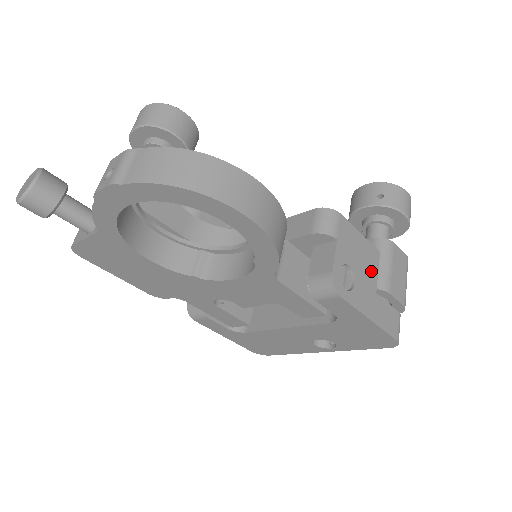
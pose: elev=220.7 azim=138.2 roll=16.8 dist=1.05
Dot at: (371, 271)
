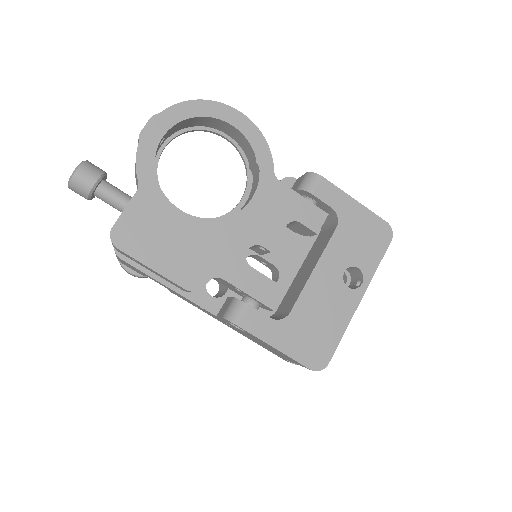
Dot at: occluded
